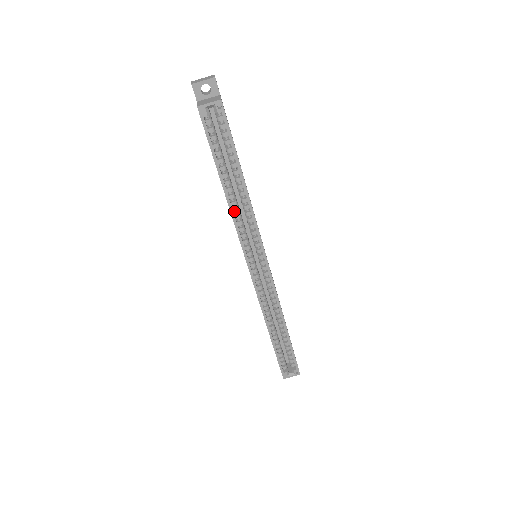
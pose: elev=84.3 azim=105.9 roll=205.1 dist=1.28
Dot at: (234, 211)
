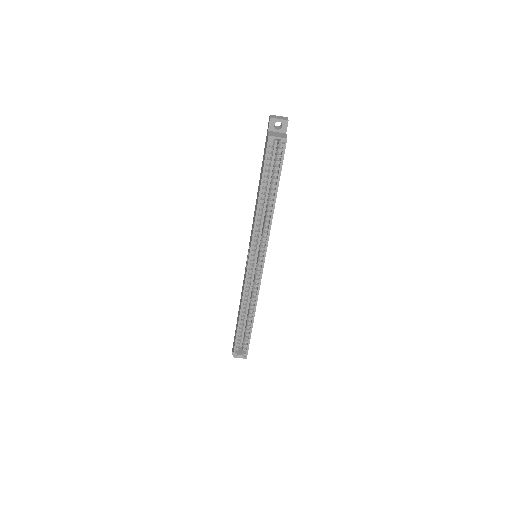
Dot at: (258, 217)
